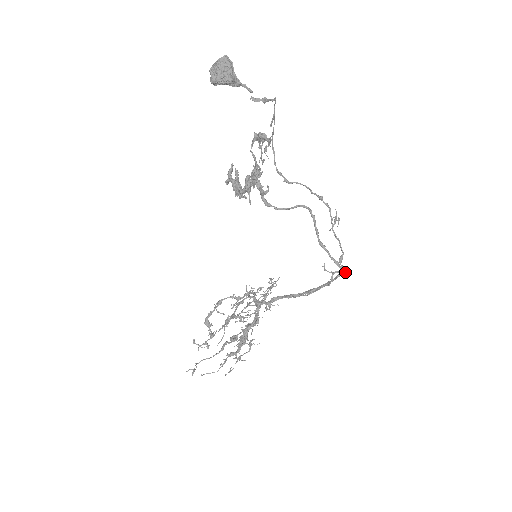
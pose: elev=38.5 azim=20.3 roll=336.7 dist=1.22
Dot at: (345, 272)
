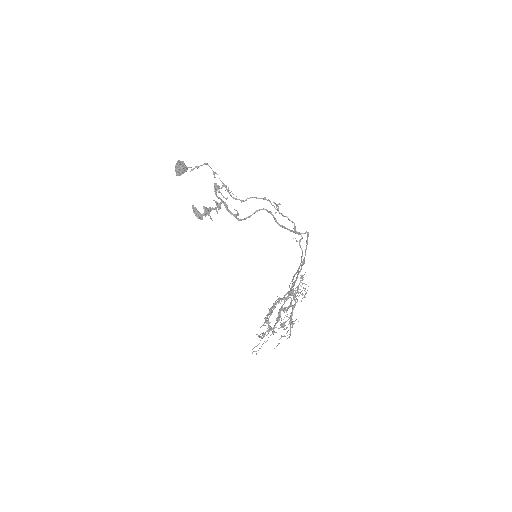
Dot at: (308, 236)
